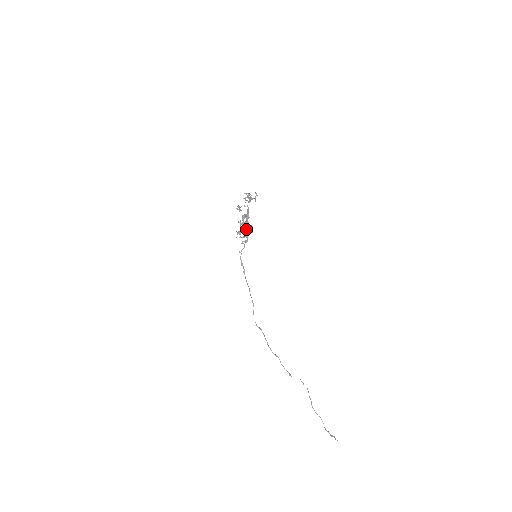
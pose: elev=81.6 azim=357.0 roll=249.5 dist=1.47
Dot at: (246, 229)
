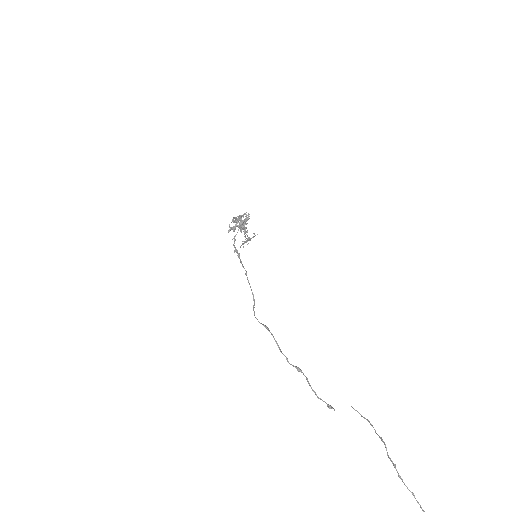
Dot at: (241, 215)
